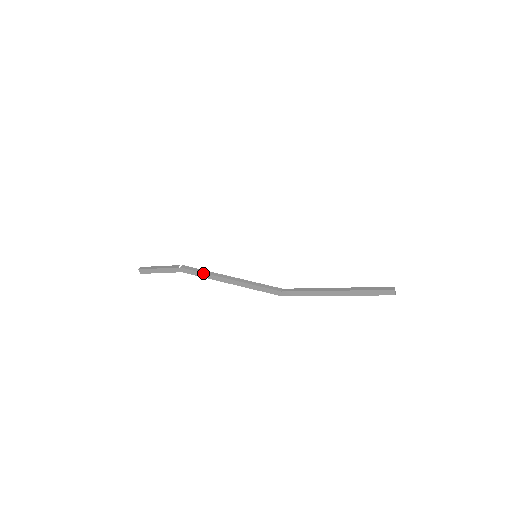
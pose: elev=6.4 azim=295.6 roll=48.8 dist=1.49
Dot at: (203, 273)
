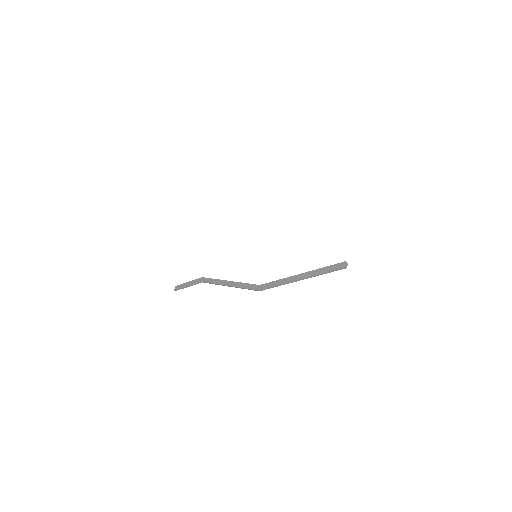
Dot at: (214, 279)
